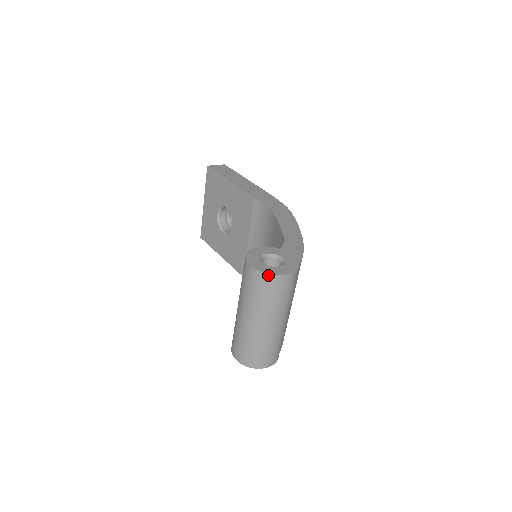
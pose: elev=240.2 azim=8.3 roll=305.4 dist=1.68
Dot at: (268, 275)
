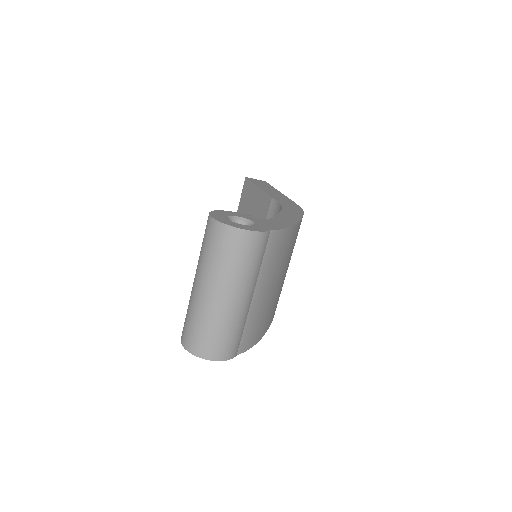
Dot at: (223, 225)
